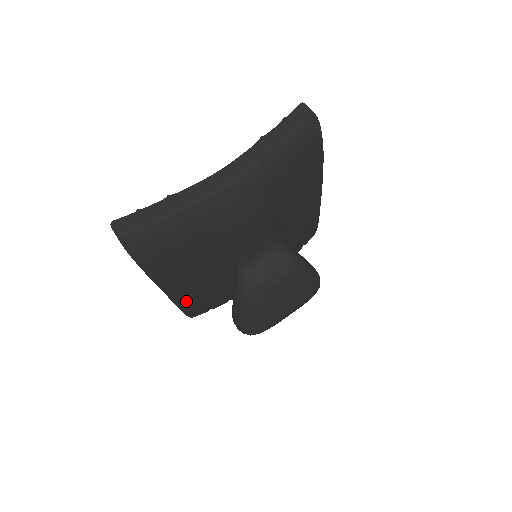
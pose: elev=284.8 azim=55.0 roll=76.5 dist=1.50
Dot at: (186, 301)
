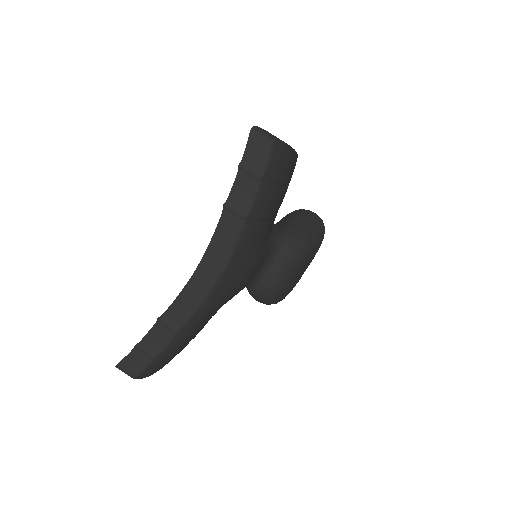
Dot at: occluded
